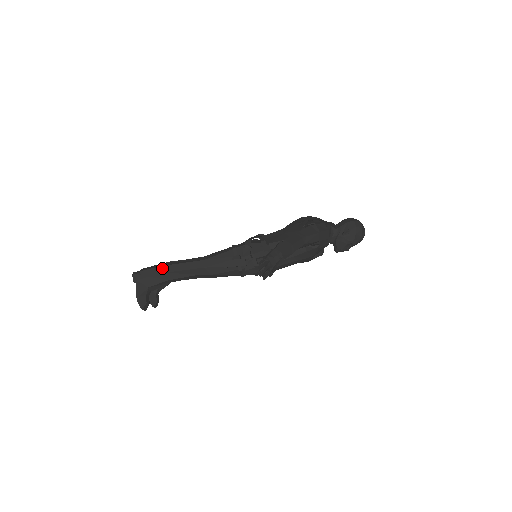
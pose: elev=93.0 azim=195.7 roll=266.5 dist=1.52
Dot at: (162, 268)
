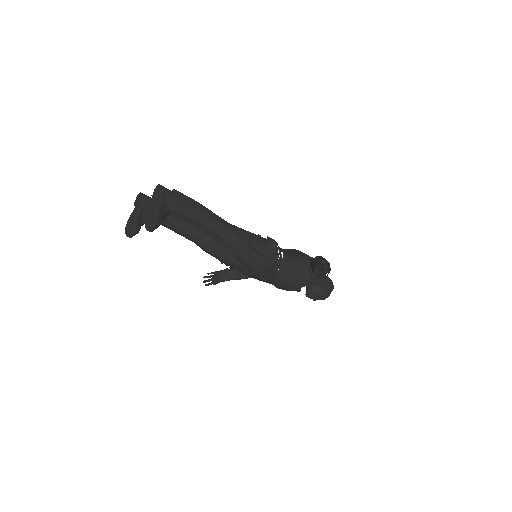
Dot at: (196, 203)
